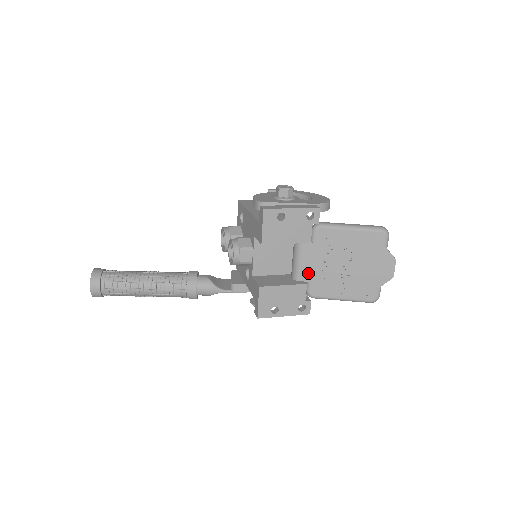
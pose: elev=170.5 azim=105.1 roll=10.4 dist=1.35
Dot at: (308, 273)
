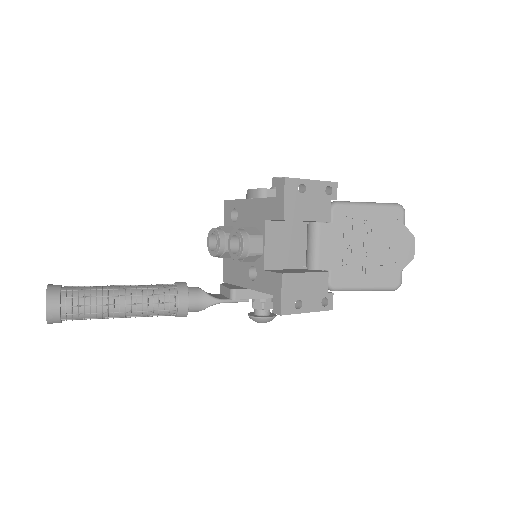
Dot at: (328, 260)
